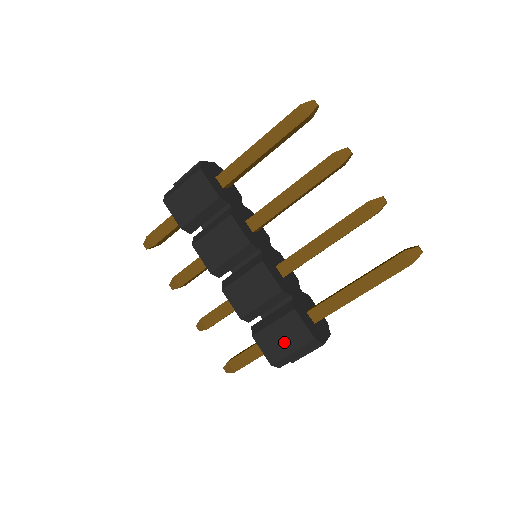
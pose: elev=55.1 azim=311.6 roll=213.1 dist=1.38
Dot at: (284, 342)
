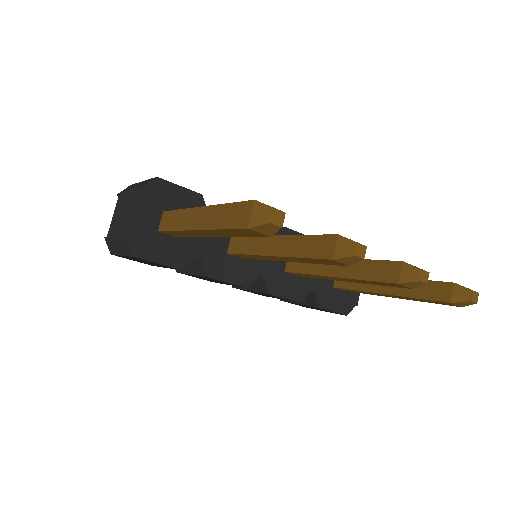
Dot at: occluded
